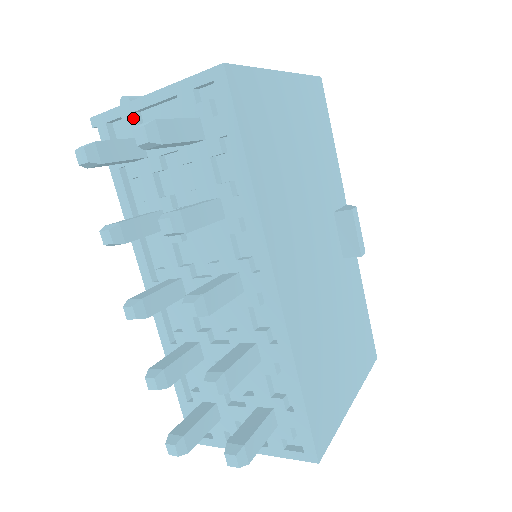
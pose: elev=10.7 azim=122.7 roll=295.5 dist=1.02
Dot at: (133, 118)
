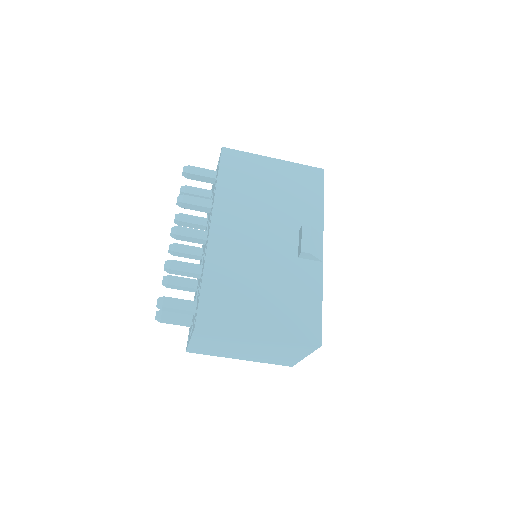
Dot at: occluded
